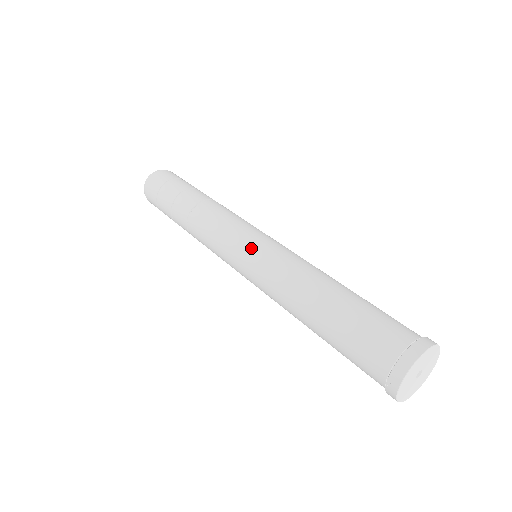
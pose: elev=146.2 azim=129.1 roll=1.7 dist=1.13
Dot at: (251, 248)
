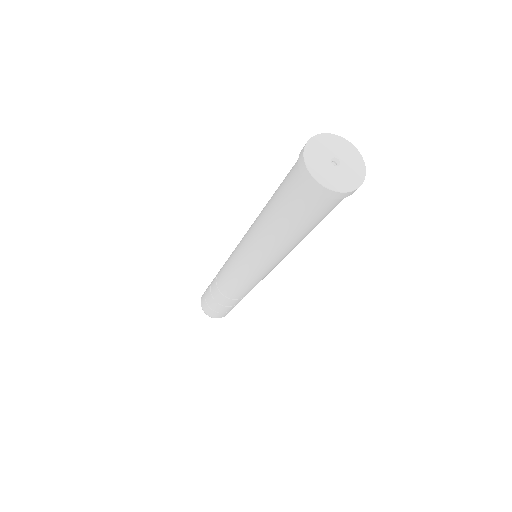
Dot at: (240, 241)
